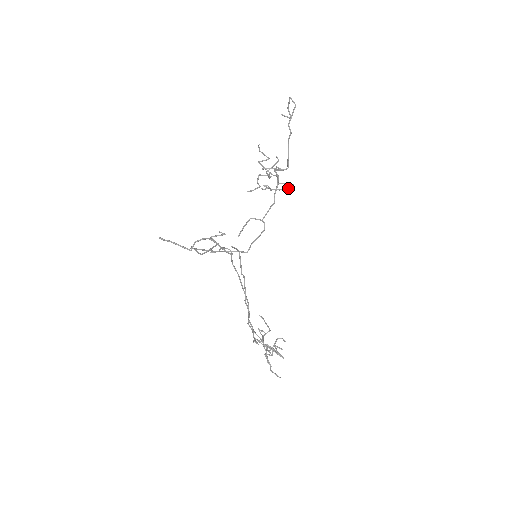
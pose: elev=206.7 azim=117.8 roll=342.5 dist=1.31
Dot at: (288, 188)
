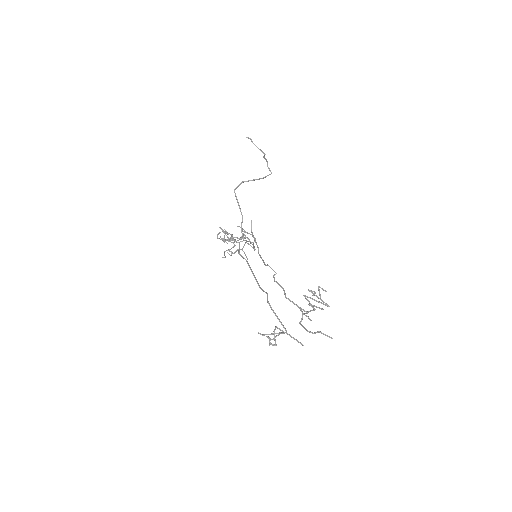
Dot at: occluded
